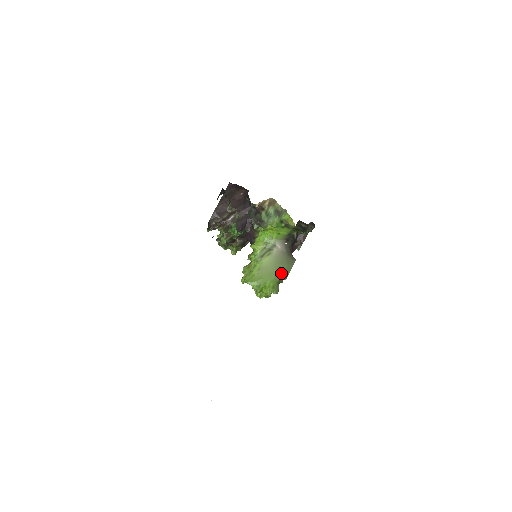
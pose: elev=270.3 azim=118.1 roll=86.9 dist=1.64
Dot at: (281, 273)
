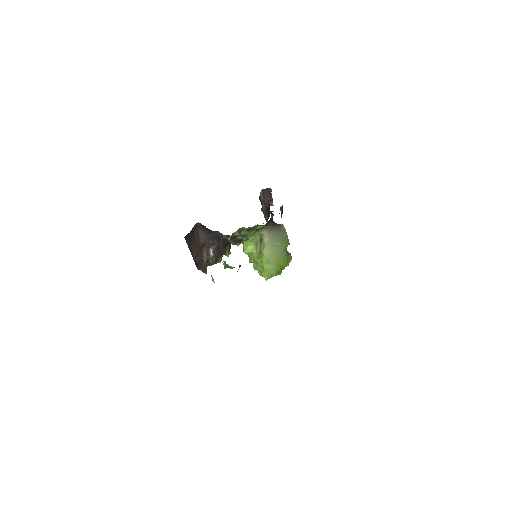
Dot at: (284, 248)
